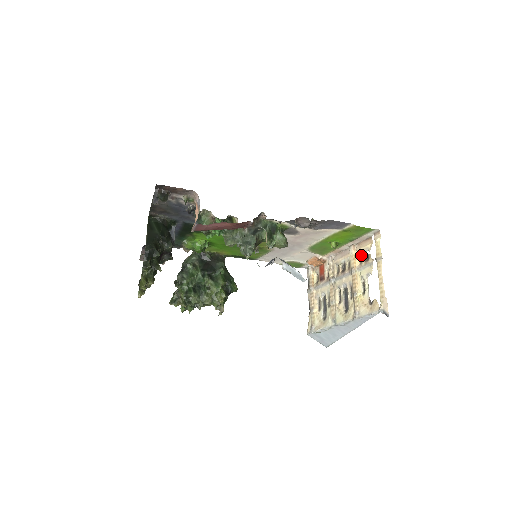
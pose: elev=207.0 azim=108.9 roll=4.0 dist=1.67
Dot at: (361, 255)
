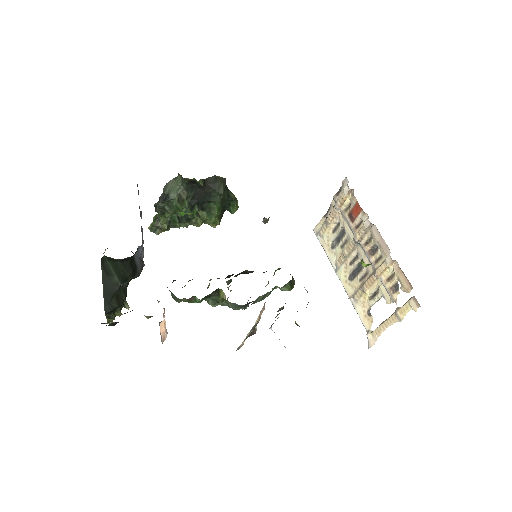
Dot at: (394, 275)
